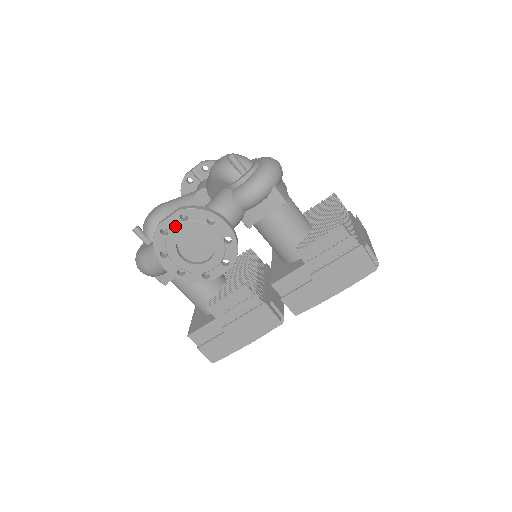
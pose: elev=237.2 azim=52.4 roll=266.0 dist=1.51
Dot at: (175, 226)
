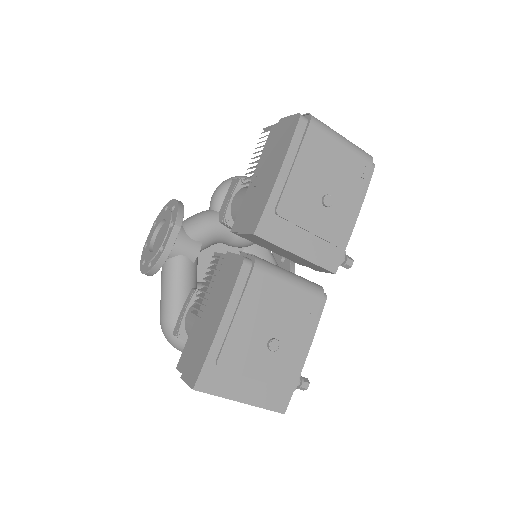
Dot at: (150, 235)
